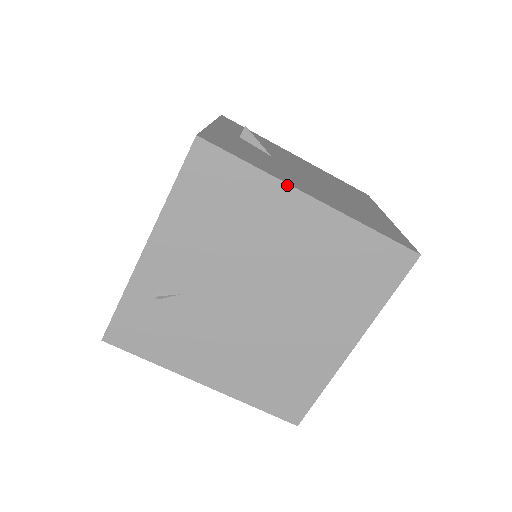
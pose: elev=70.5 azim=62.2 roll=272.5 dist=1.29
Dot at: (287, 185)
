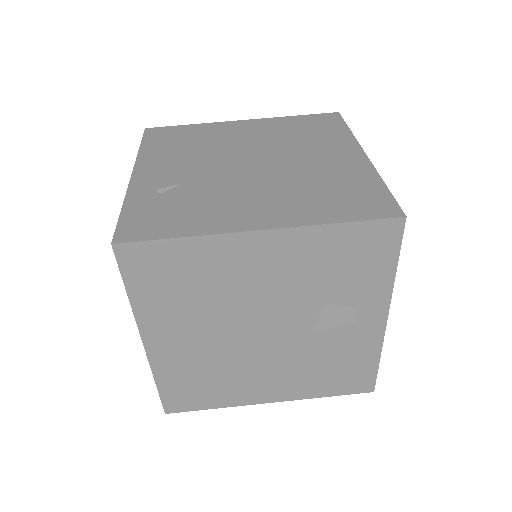
Dot at: (220, 122)
